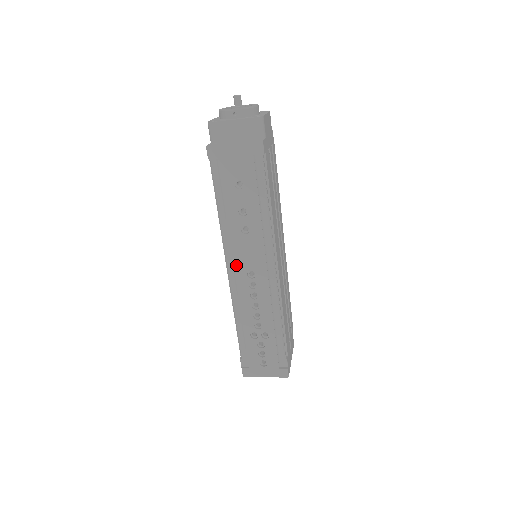
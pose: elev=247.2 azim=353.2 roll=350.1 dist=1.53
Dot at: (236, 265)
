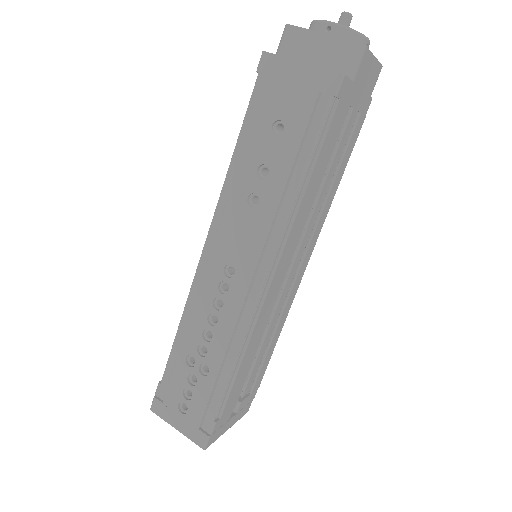
Dot at: (217, 246)
